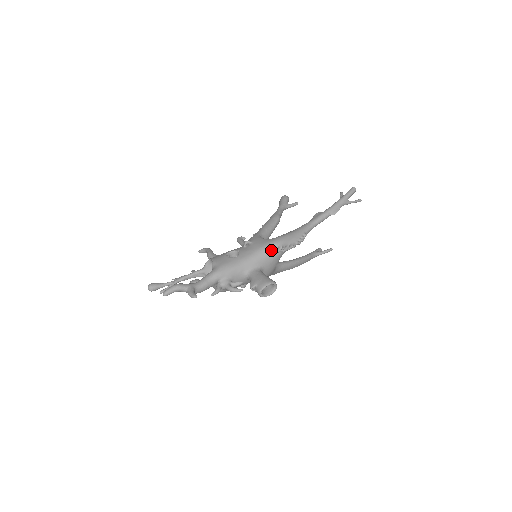
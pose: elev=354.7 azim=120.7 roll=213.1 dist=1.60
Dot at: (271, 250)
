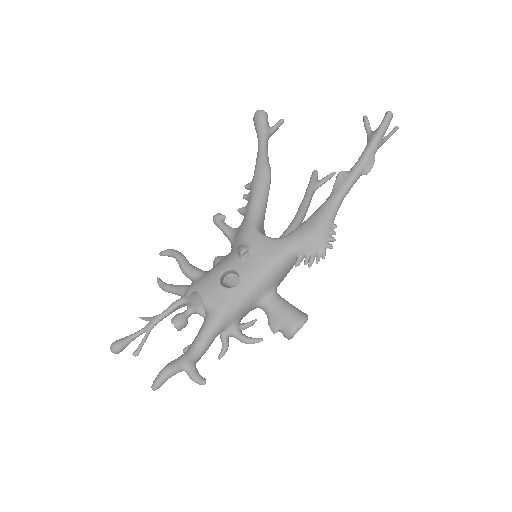
Dot at: (287, 262)
